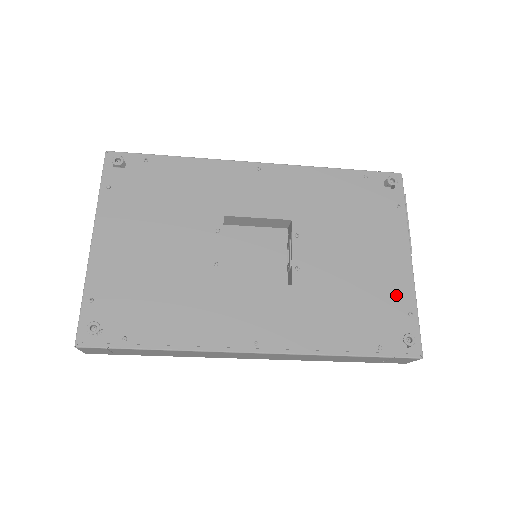
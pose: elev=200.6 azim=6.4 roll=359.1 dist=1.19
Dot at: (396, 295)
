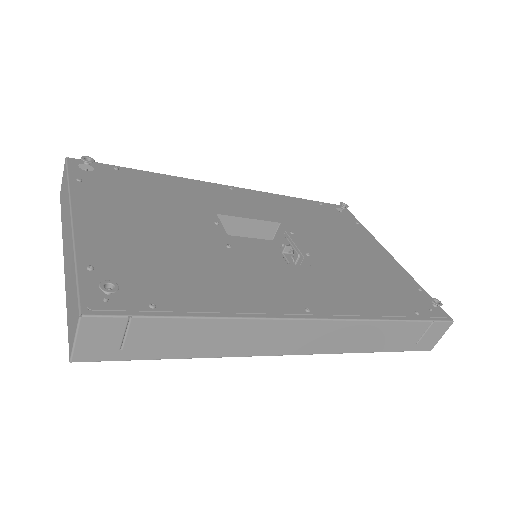
Dot at: (399, 277)
